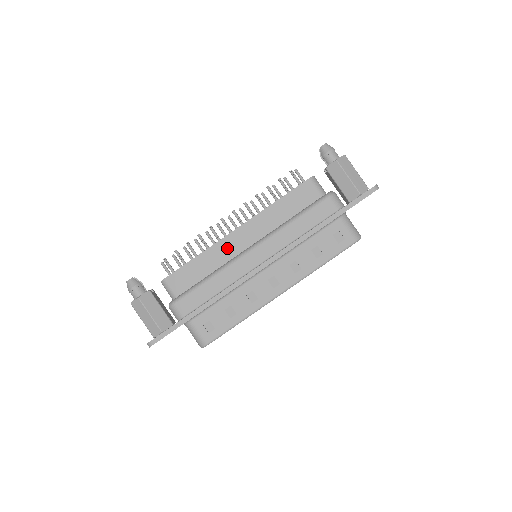
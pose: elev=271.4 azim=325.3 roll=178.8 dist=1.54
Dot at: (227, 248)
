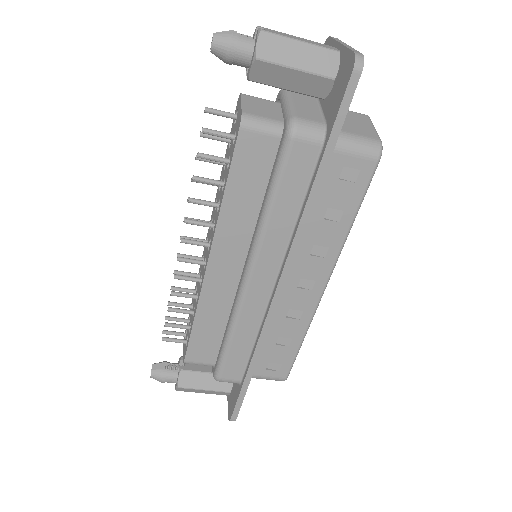
Dot at: (218, 290)
